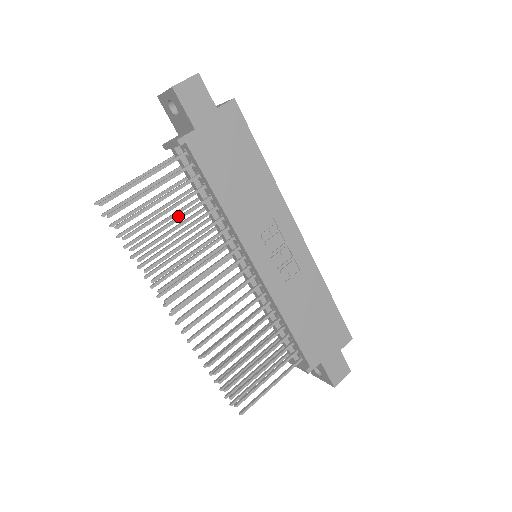
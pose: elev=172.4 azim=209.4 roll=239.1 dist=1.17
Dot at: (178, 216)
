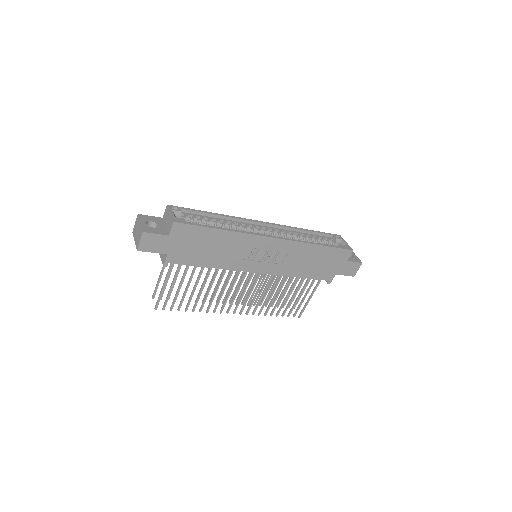
Dot at: (195, 283)
